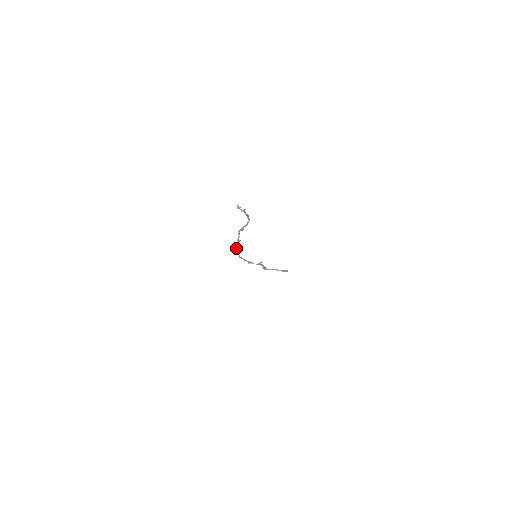
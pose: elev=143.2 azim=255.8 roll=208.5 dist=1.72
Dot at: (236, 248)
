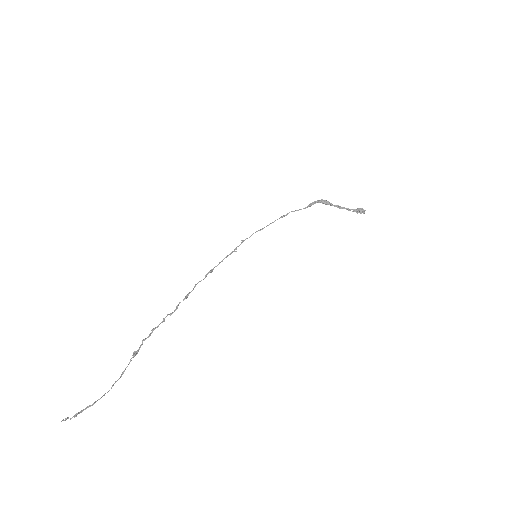
Dot at: occluded
